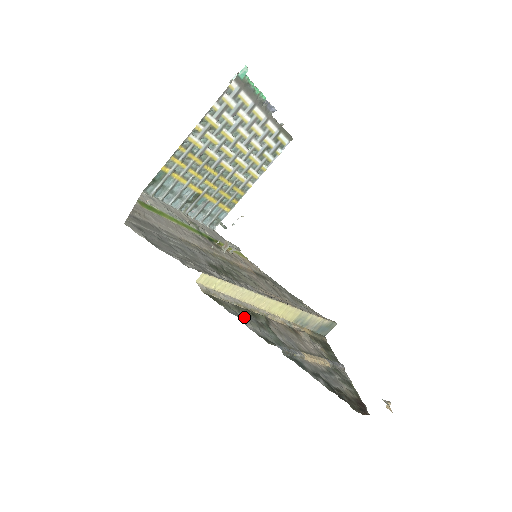
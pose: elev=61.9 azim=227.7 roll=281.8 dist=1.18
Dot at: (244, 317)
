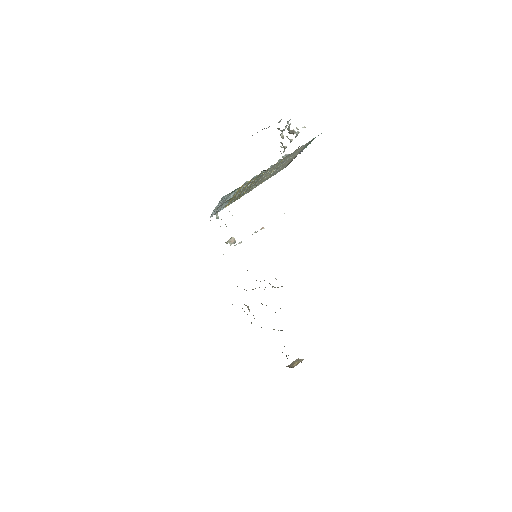
Dot at: occluded
